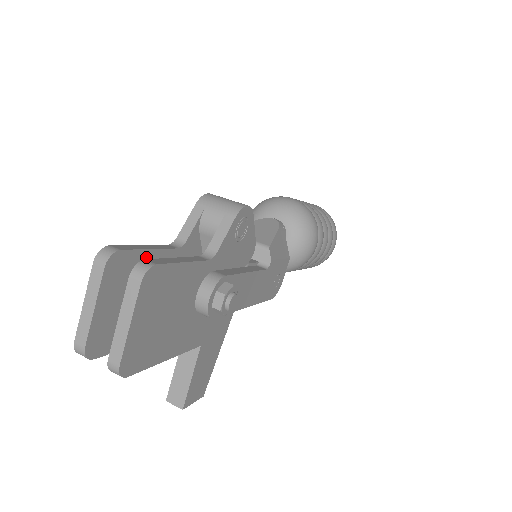
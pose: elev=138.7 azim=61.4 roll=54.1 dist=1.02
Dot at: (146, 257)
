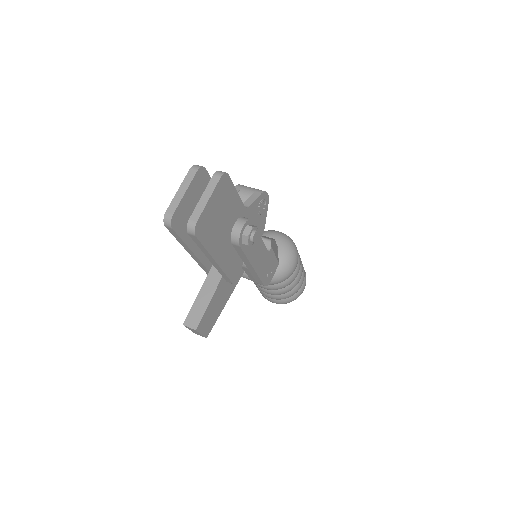
Dot at: occluded
